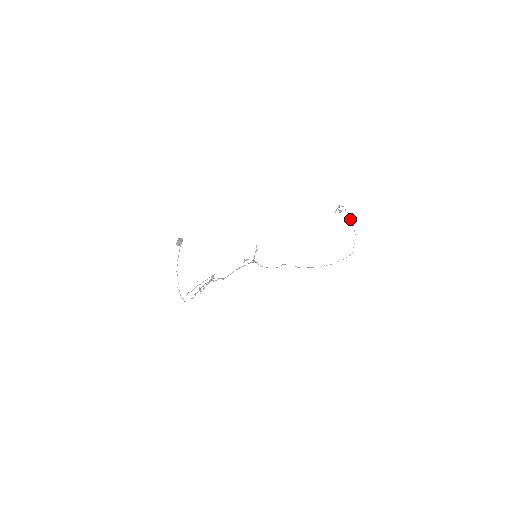
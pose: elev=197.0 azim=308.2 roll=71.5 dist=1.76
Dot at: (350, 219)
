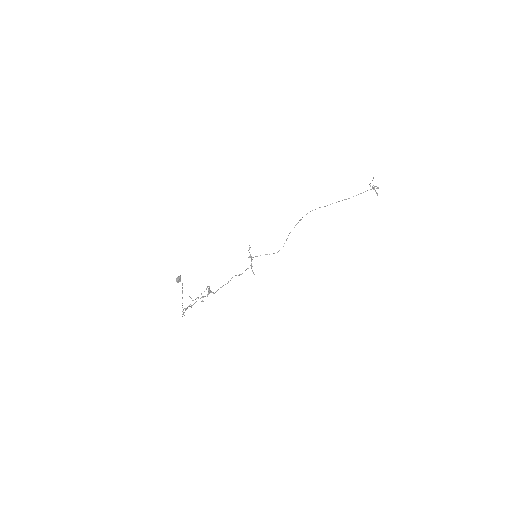
Dot at: occluded
